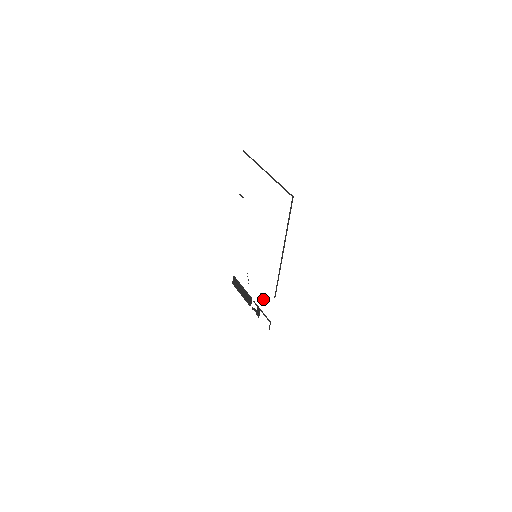
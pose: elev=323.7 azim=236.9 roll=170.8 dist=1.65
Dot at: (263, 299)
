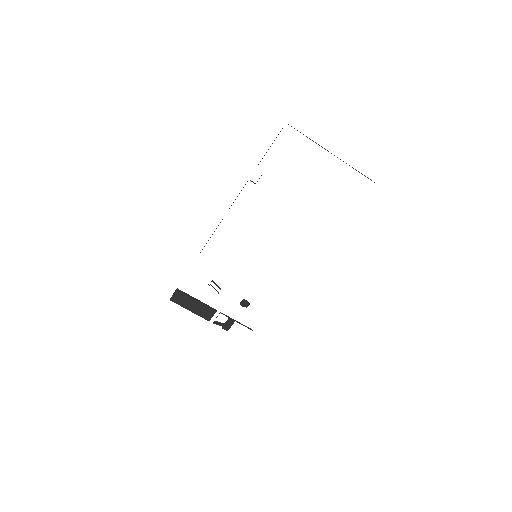
Dot at: (244, 306)
